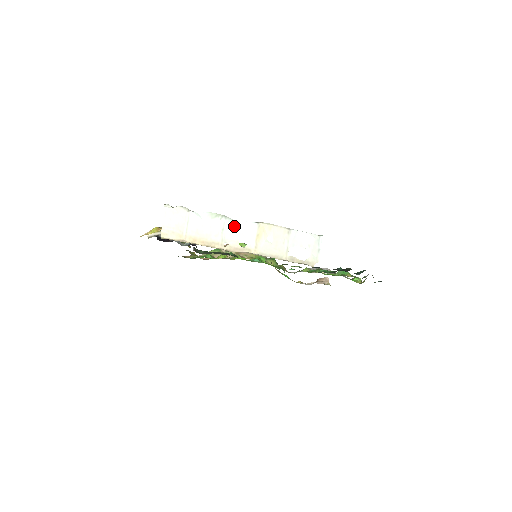
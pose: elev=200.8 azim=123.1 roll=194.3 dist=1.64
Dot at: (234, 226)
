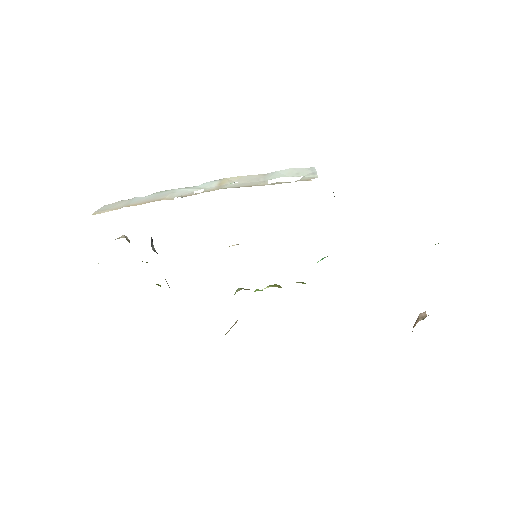
Dot at: (188, 188)
